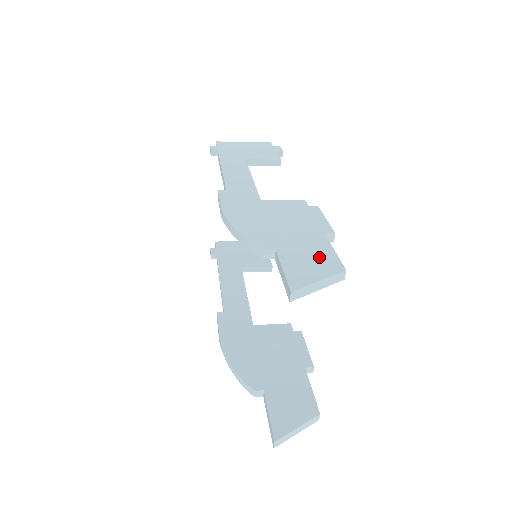
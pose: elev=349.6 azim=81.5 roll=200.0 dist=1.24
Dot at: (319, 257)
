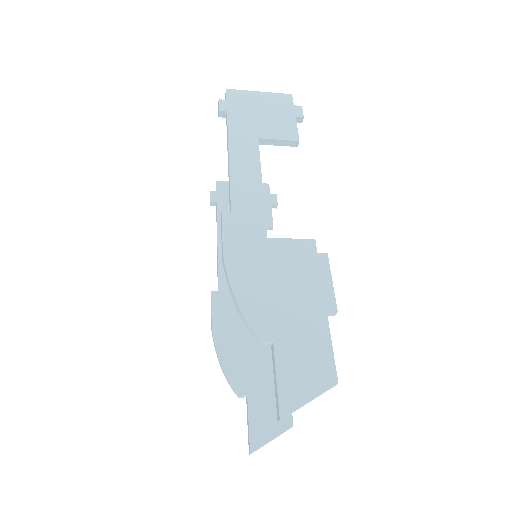
Dot at: (315, 358)
